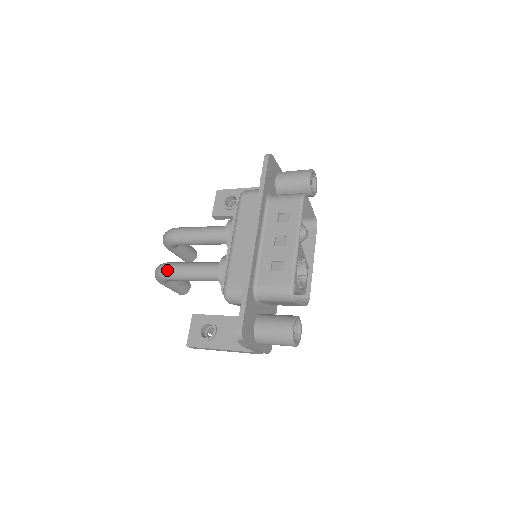
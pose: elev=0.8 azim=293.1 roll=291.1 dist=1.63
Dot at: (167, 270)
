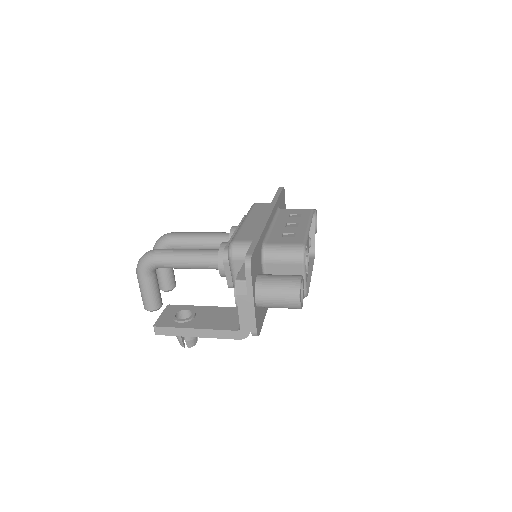
Dot at: (159, 250)
